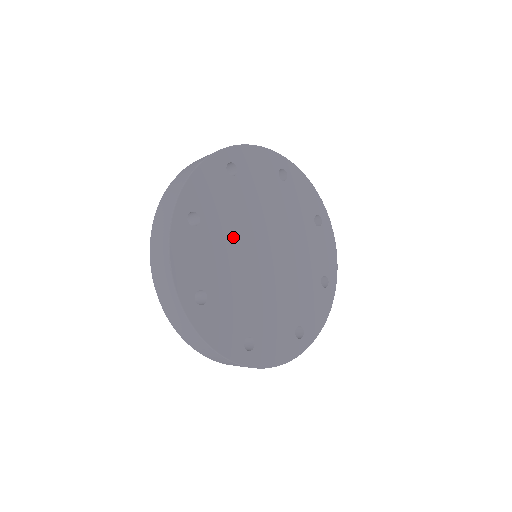
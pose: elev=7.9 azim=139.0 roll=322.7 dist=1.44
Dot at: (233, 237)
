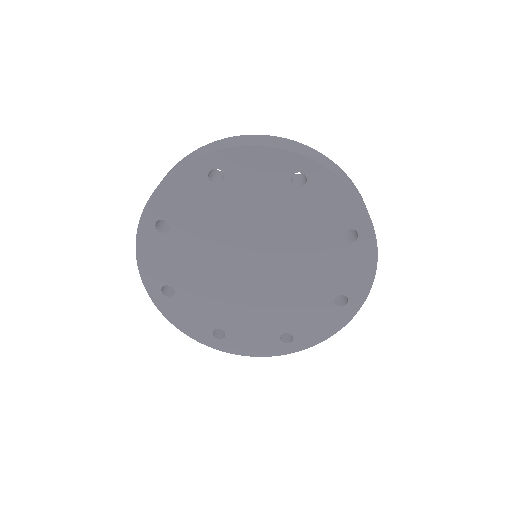
Dot at: (210, 277)
